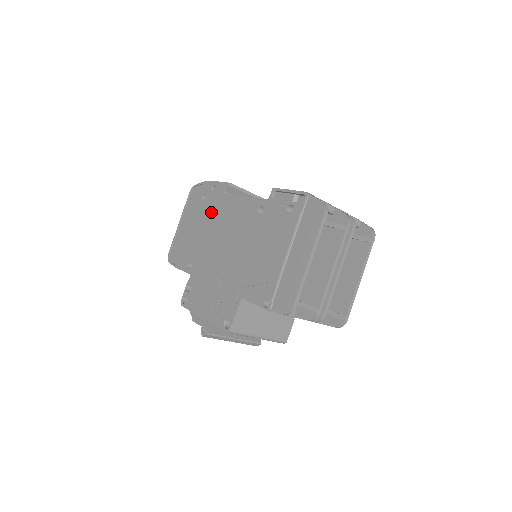
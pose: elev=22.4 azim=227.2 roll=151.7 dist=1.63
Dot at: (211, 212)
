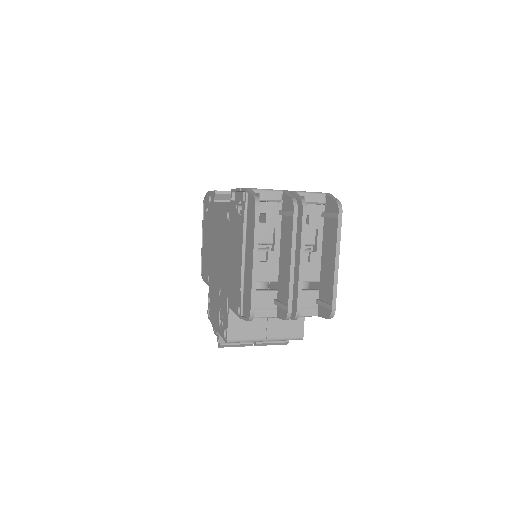
Dot at: (211, 223)
